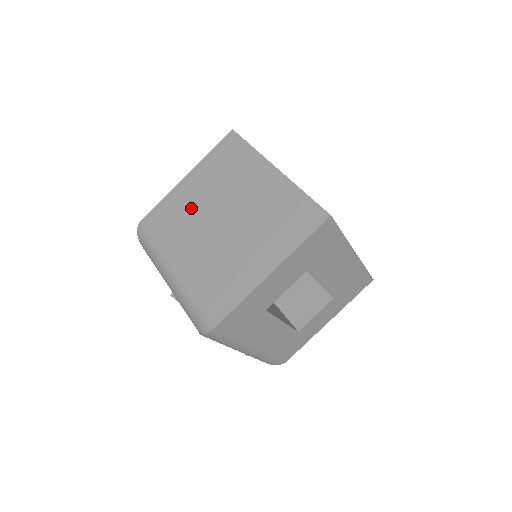
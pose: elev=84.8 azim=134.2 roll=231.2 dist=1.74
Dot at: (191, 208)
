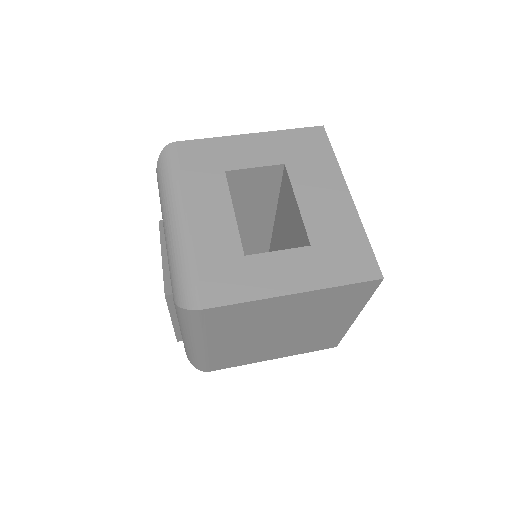
Dot at: occluded
